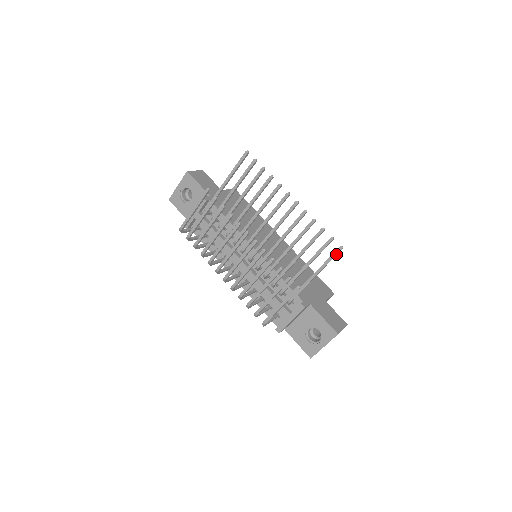
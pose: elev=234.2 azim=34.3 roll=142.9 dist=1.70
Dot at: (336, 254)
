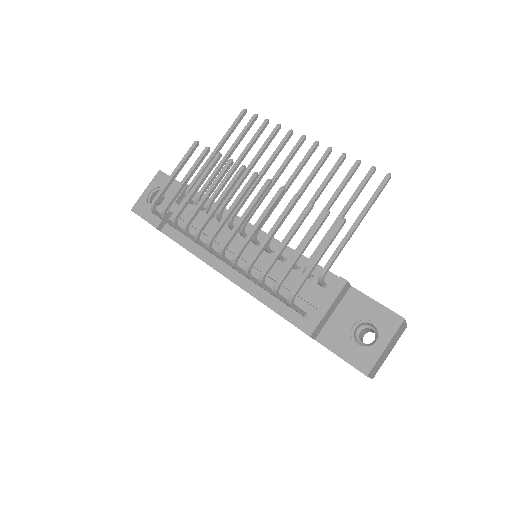
Dot at: (384, 184)
